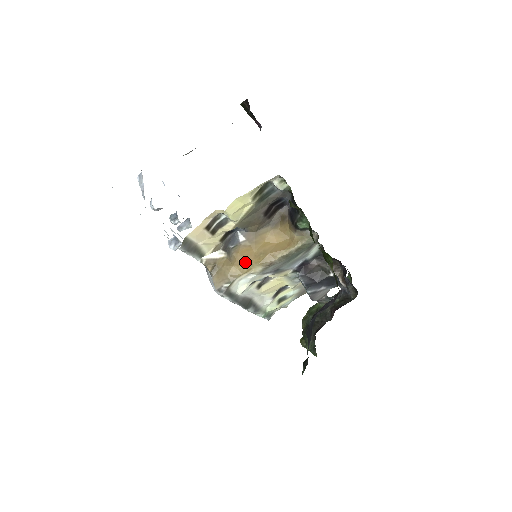
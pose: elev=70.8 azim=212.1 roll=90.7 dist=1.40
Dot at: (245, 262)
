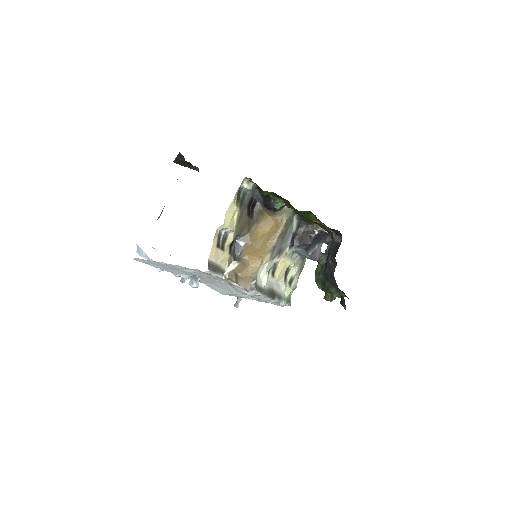
Dot at: (256, 258)
